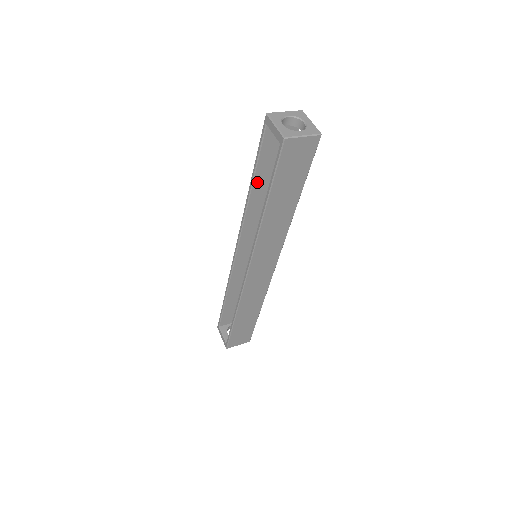
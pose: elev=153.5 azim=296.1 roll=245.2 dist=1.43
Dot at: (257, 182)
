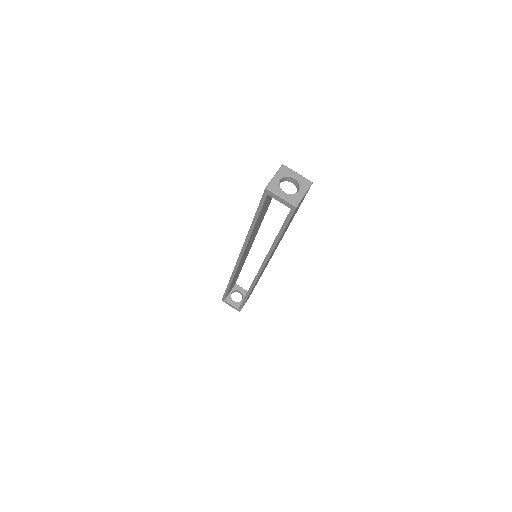
Dot at: (257, 222)
